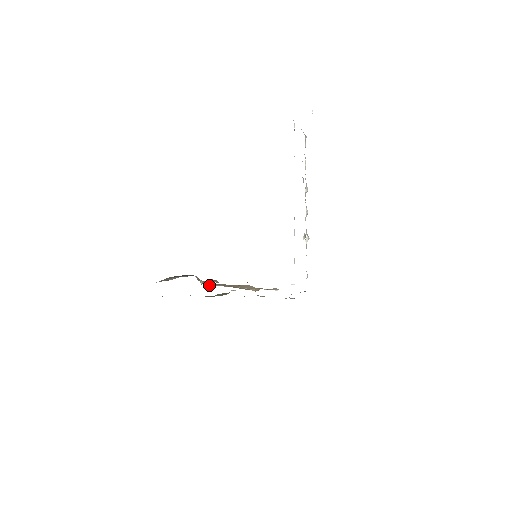
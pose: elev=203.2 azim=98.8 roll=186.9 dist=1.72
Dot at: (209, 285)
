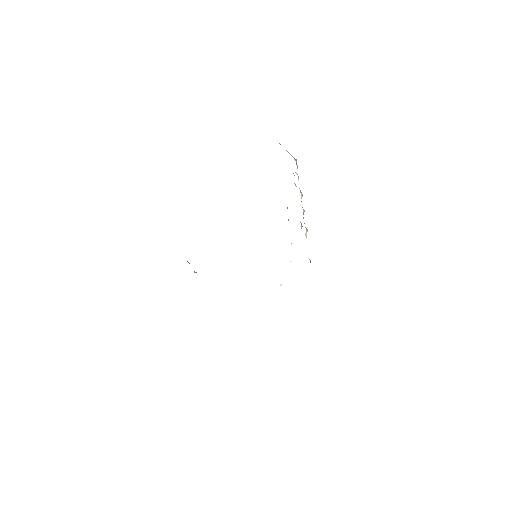
Dot at: occluded
